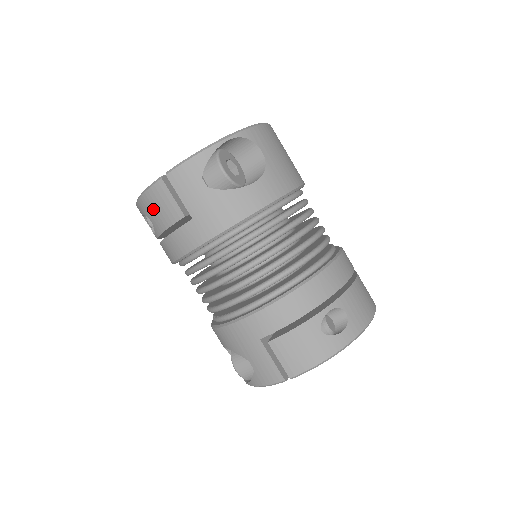
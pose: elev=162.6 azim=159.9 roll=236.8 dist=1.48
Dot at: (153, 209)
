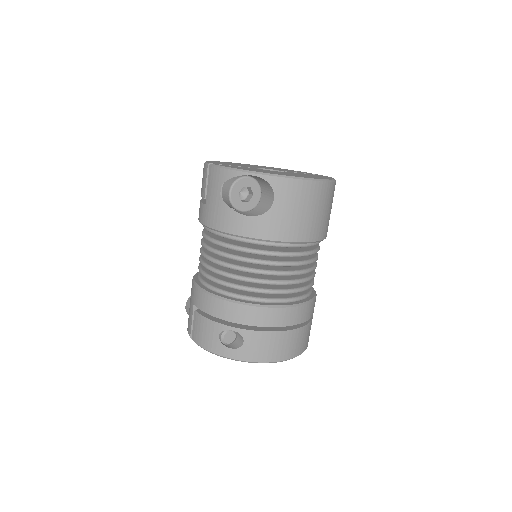
Dot at: occluded
